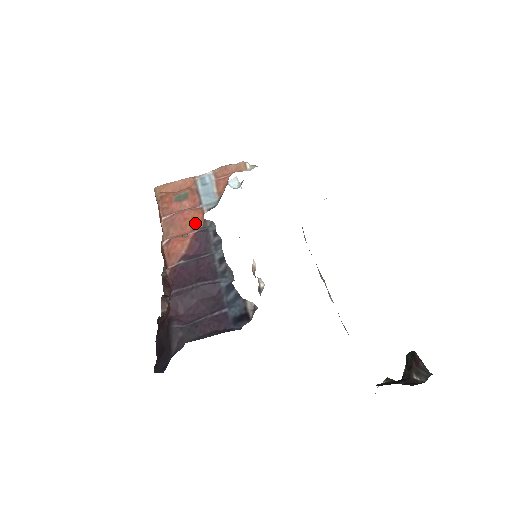
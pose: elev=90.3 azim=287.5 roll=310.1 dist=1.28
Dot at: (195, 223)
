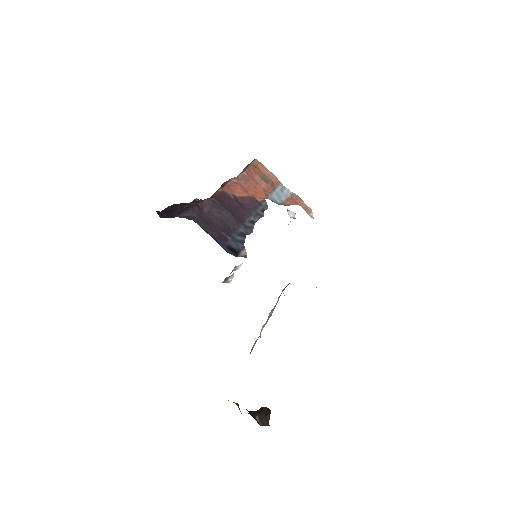
Dot at: (258, 195)
